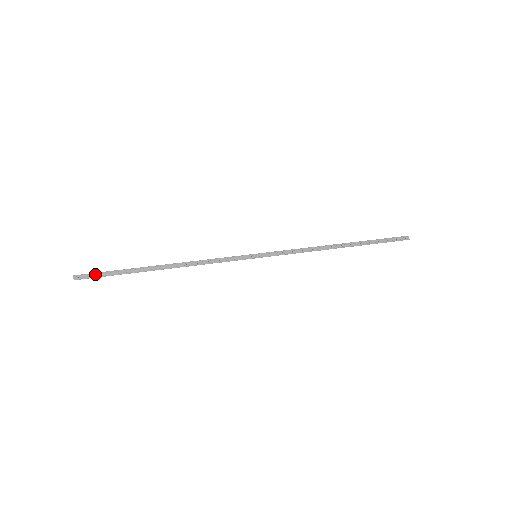
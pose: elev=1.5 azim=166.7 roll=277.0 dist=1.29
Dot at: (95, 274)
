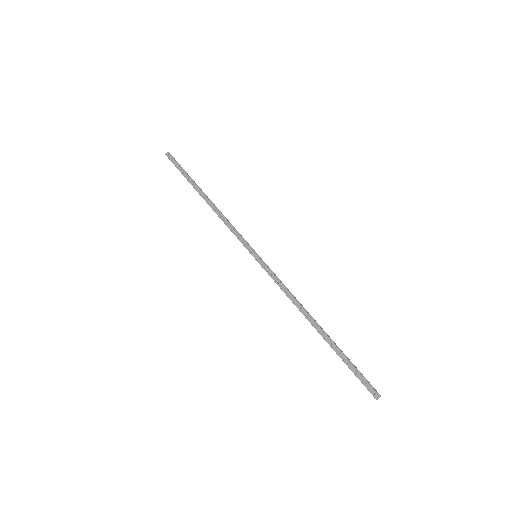
Dot at: (176, 162)
